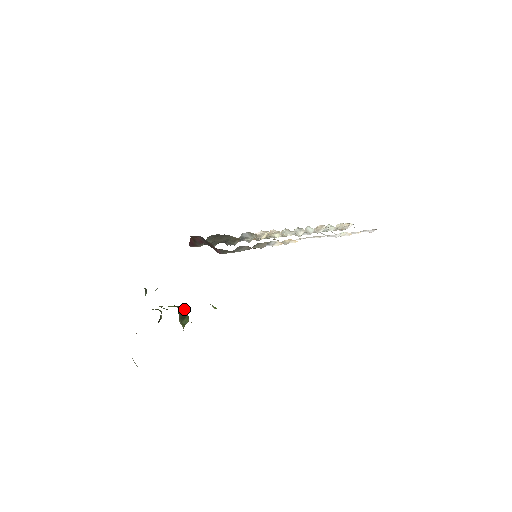
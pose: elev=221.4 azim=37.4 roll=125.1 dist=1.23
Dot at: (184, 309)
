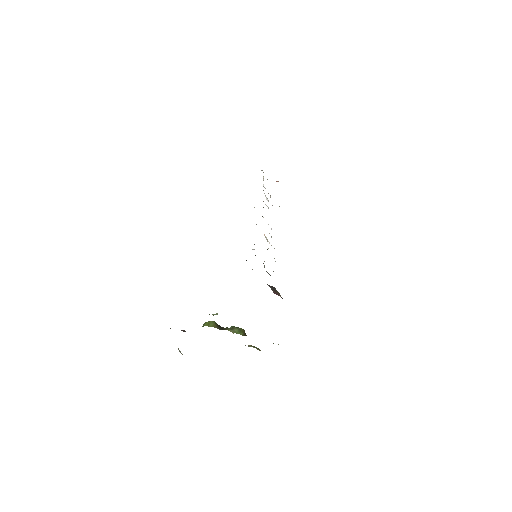
Dot at: (245, 333)
